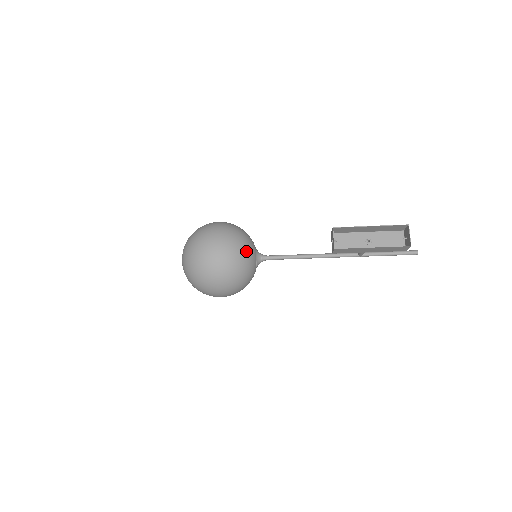
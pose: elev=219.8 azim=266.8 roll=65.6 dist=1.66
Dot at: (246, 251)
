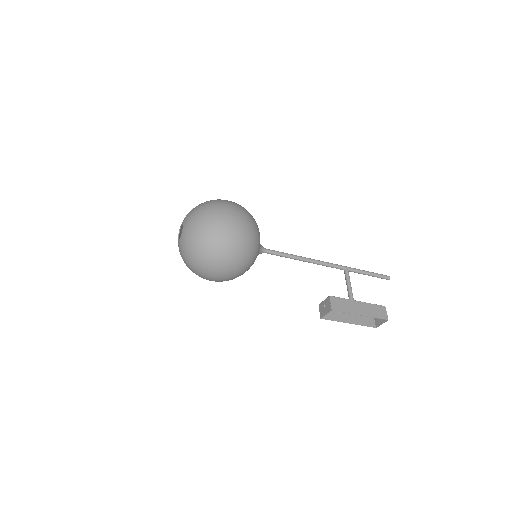
Dot at: (248, 269)
